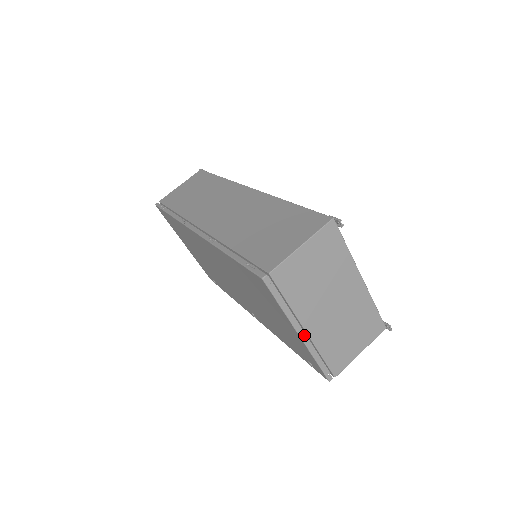
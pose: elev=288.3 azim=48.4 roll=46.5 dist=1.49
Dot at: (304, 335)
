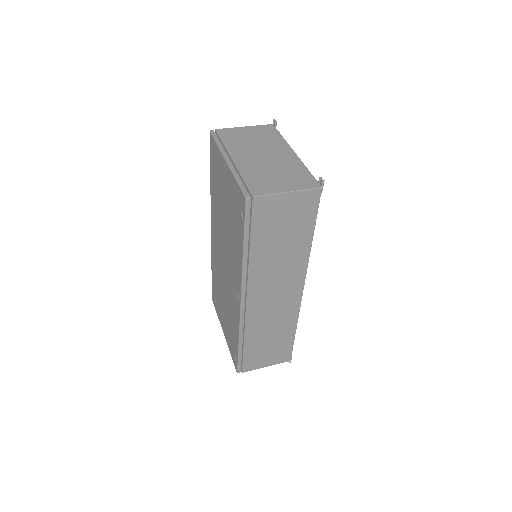
Dot at: (230, 162)
